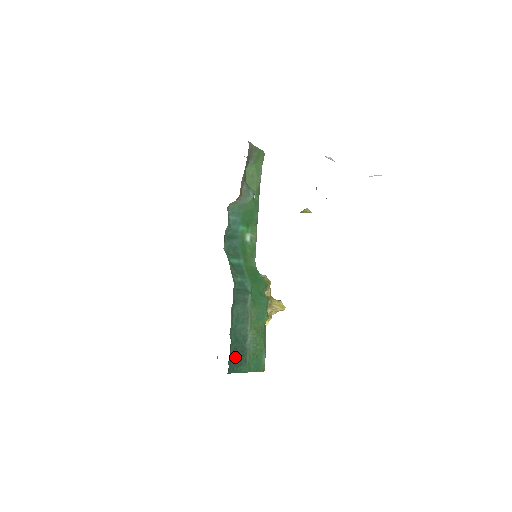
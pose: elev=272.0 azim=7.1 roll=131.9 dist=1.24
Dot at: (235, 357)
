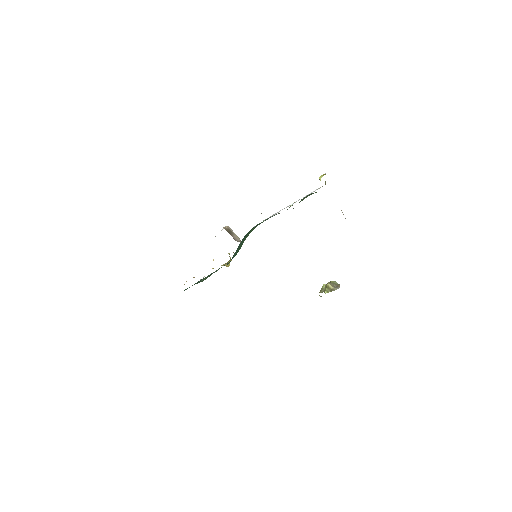
Dot at: occluded
